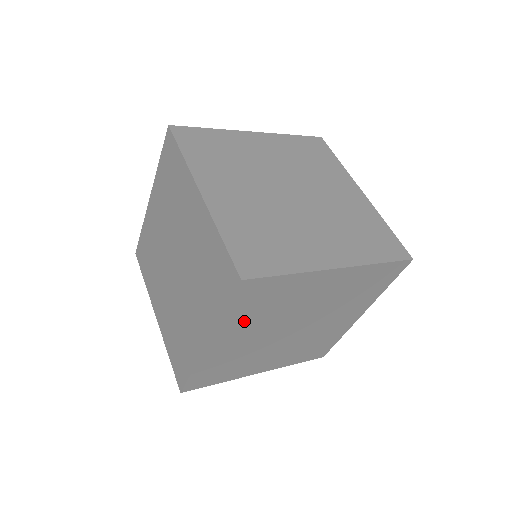
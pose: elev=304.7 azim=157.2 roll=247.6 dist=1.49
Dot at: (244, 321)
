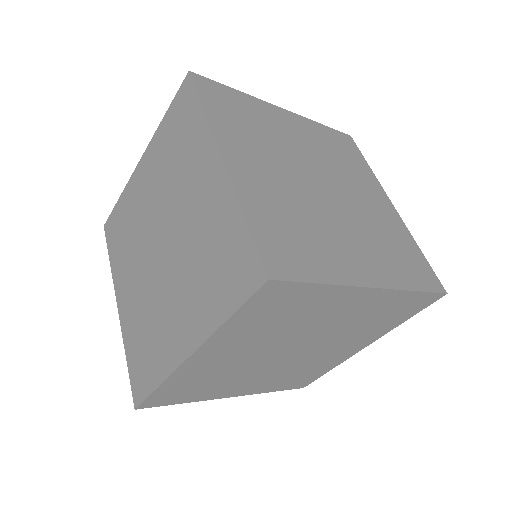
Dot at: (245, 333)
